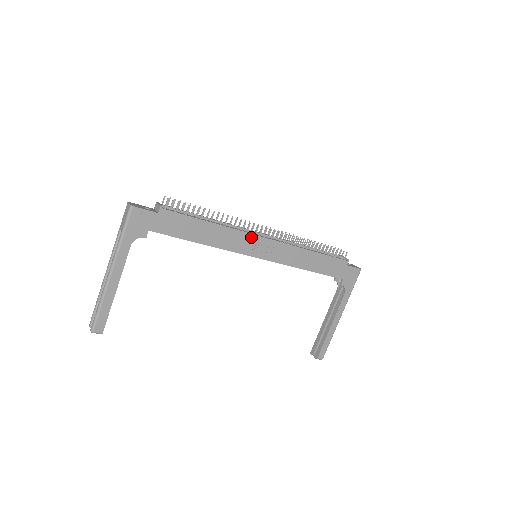
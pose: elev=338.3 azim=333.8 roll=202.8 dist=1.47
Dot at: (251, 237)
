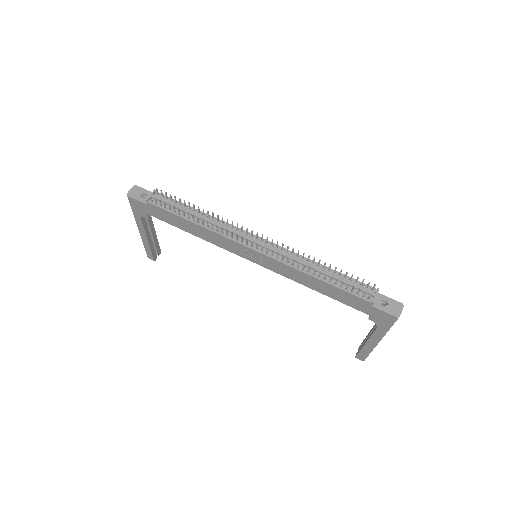
Dot at: (236, 244)
